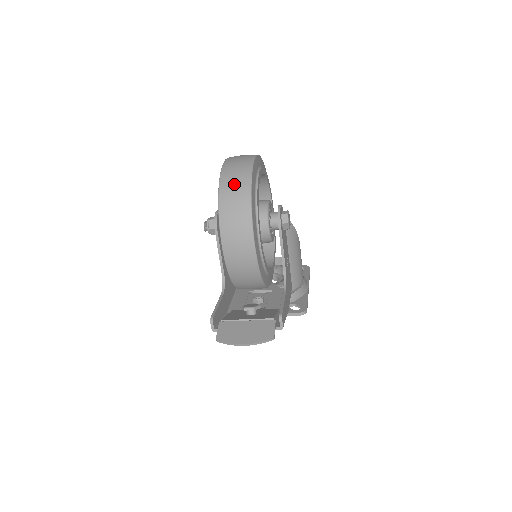
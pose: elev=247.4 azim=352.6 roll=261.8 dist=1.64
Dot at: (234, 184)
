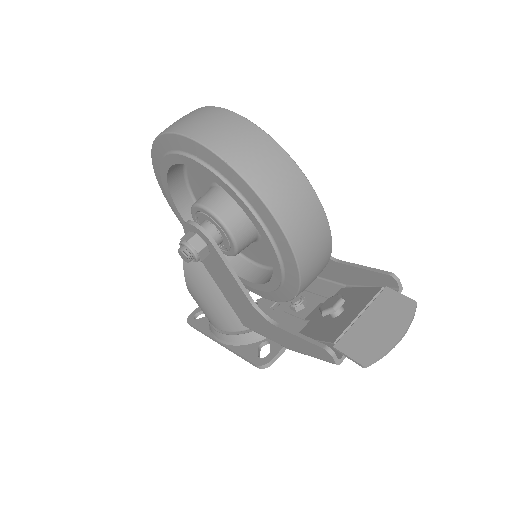
Dot at: (238, 139)
